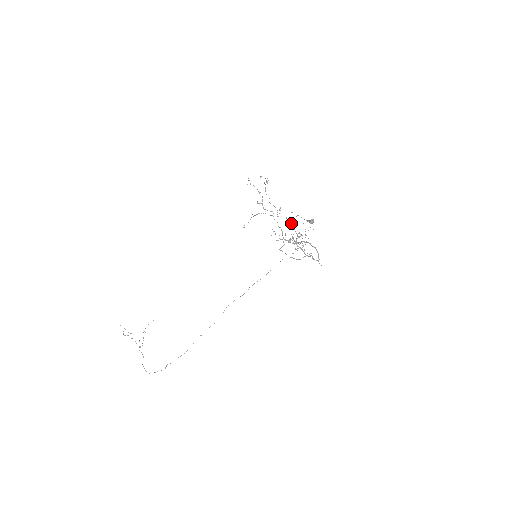
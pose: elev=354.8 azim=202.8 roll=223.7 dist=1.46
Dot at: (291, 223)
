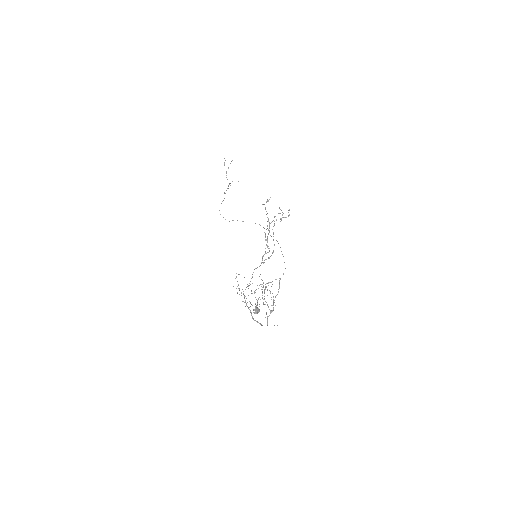
Dot at: occluded
